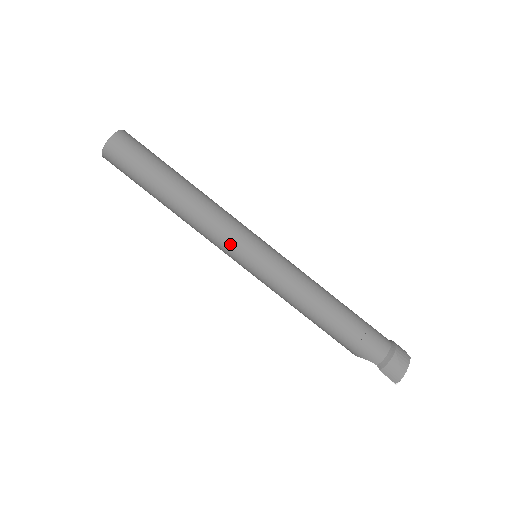
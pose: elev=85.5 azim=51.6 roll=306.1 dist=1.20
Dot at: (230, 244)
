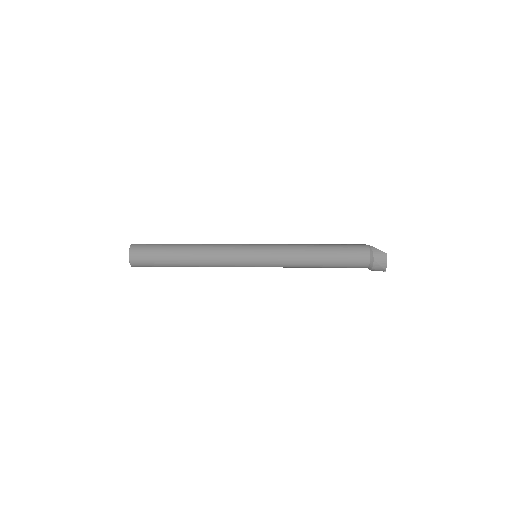
Dot at: occluded
